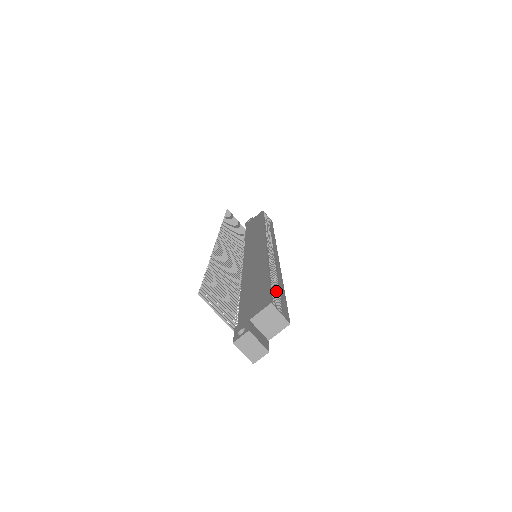
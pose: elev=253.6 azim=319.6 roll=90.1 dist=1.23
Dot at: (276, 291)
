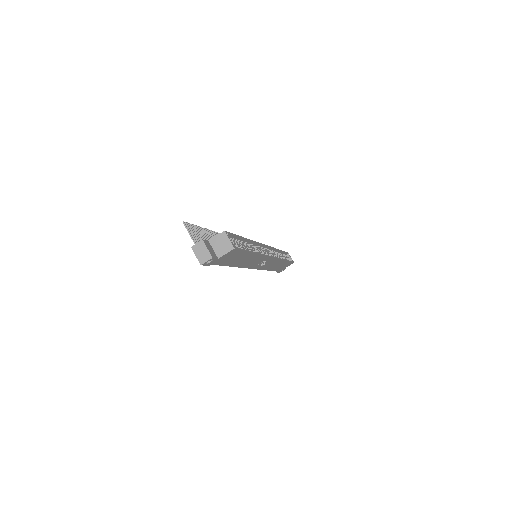
Dot at: (243, 247)
